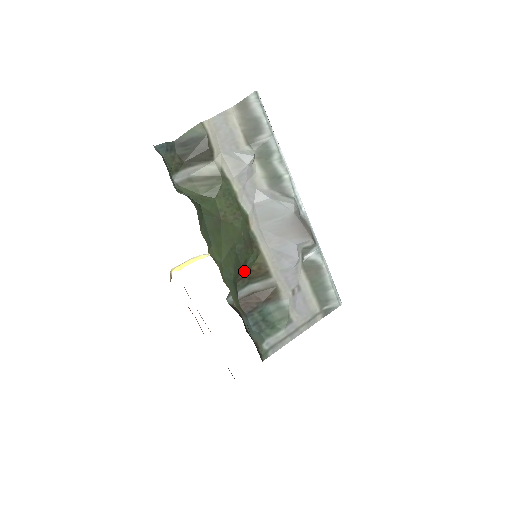
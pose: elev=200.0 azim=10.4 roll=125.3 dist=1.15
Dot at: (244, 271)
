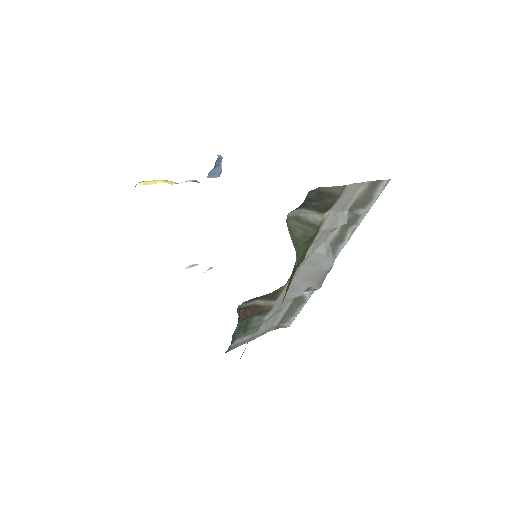
Dot at: occluded
